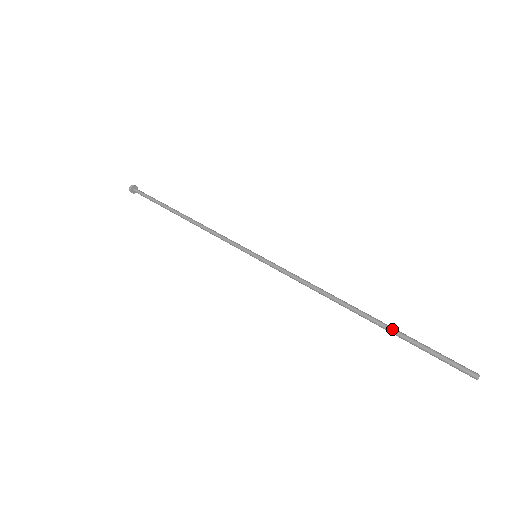
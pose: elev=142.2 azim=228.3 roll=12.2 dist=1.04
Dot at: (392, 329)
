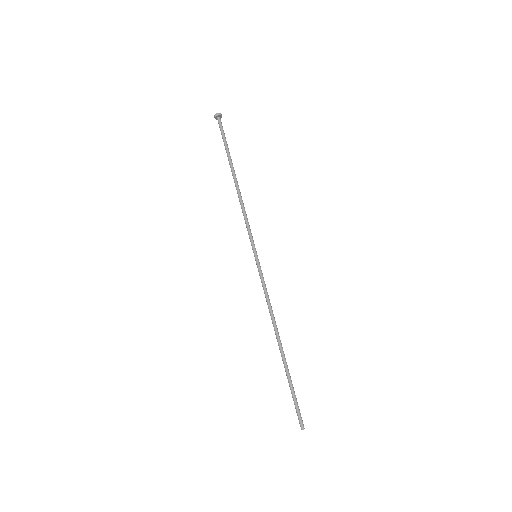
Dot at: occluded
